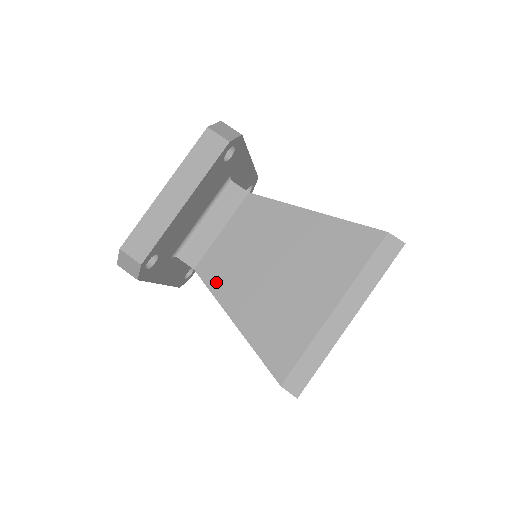
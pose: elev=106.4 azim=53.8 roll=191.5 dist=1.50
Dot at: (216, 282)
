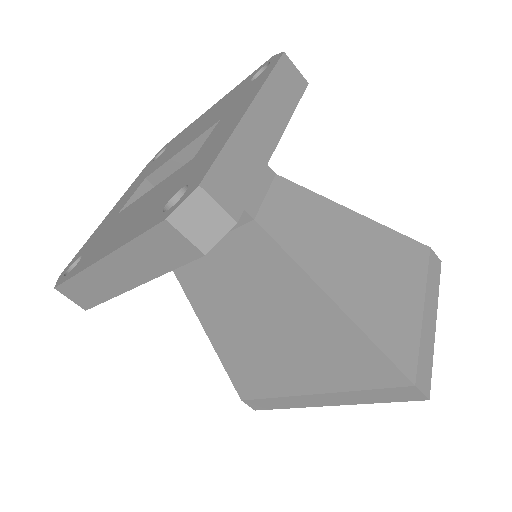
Dot at: (193, 291)
